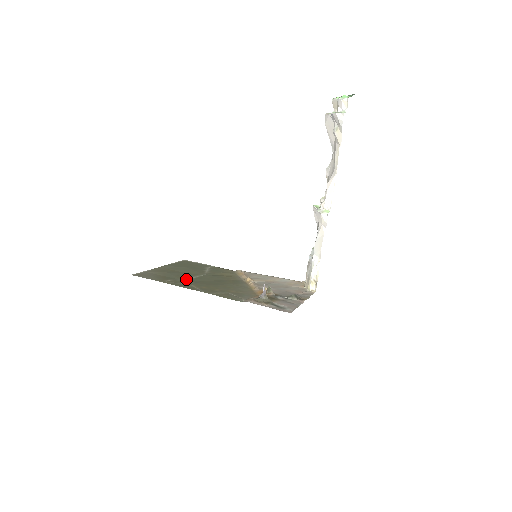
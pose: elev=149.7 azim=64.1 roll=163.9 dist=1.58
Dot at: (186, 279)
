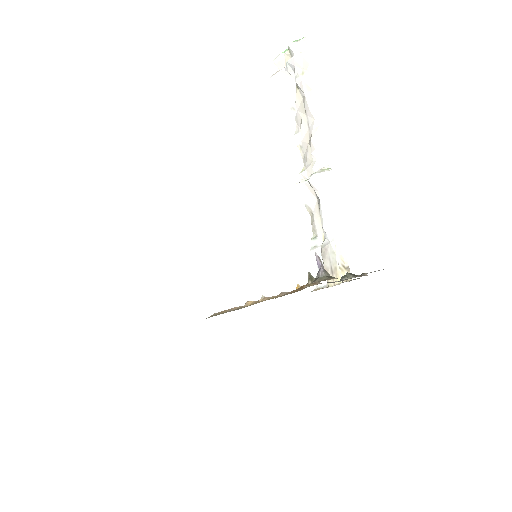
Dot at: occluded
